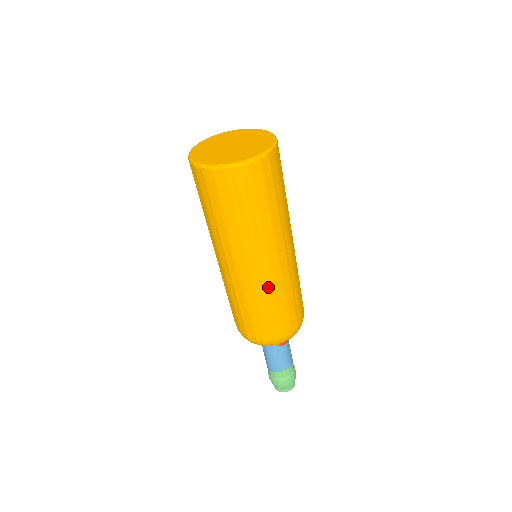
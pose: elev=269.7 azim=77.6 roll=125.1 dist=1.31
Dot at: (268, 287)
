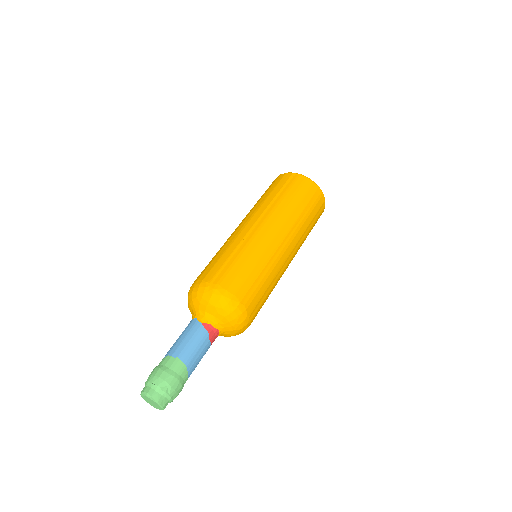
Dot at: (254, 242)
